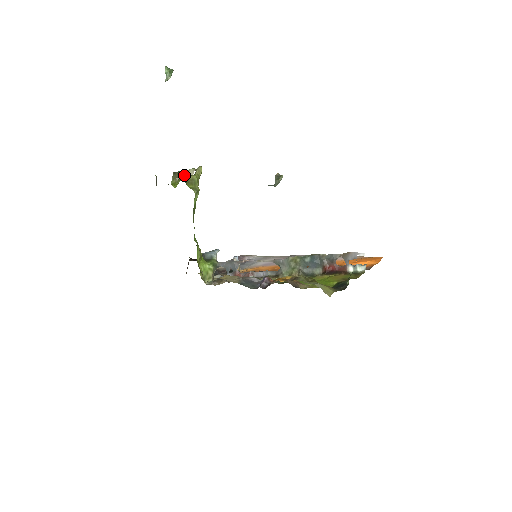
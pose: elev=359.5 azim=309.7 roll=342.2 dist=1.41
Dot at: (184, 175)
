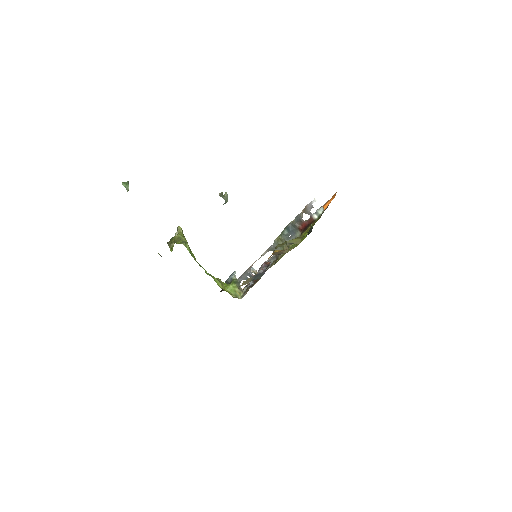
Dot at: (172, 239)
